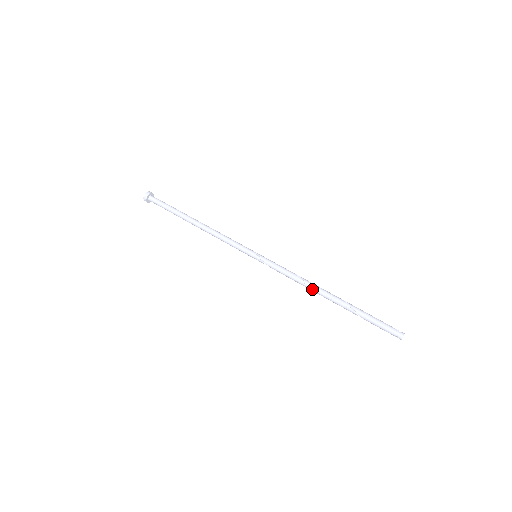
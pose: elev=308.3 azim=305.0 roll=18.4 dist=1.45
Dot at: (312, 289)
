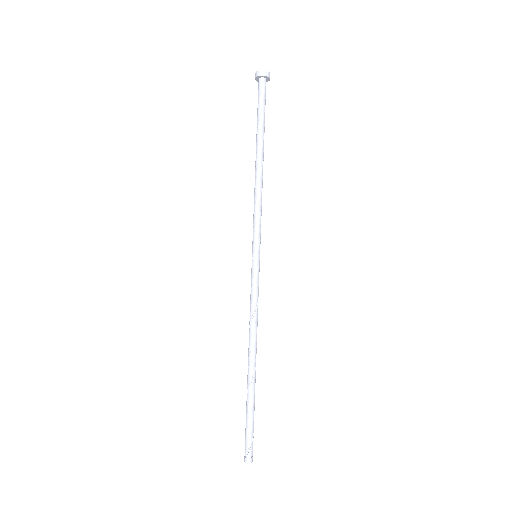
Dot at: (249, 341)
